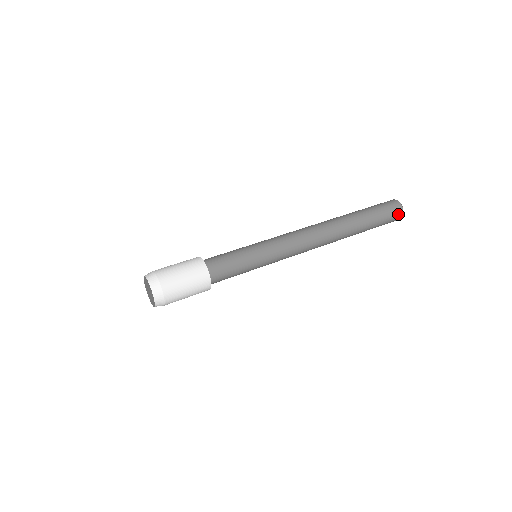
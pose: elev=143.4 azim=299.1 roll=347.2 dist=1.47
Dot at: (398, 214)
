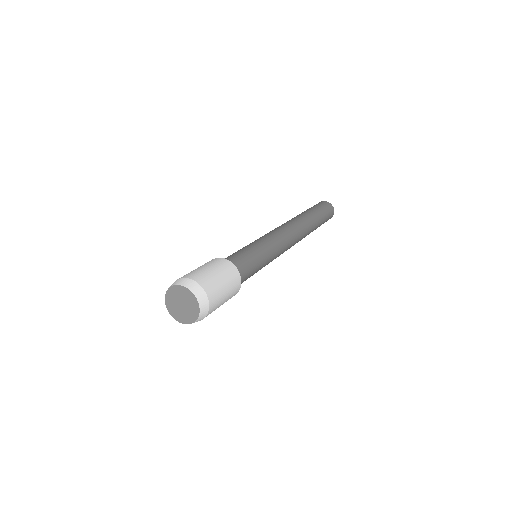
Dot at: occluded
